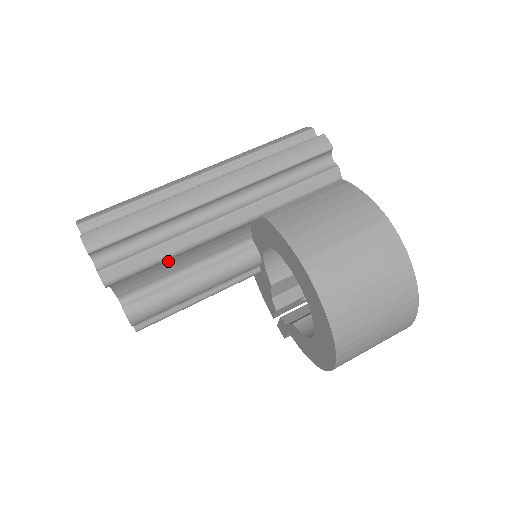
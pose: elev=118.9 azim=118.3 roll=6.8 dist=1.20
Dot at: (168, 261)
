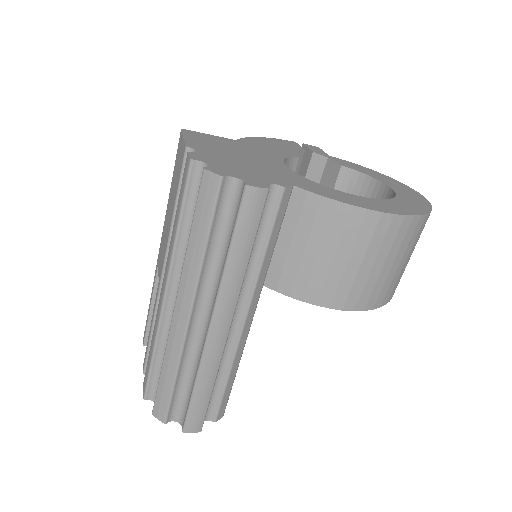
Dot at: occluded
